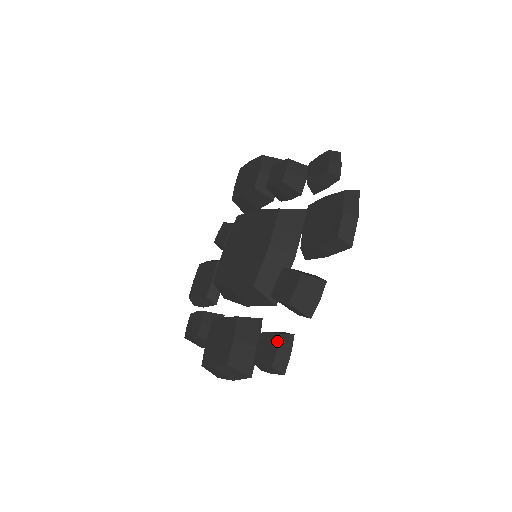
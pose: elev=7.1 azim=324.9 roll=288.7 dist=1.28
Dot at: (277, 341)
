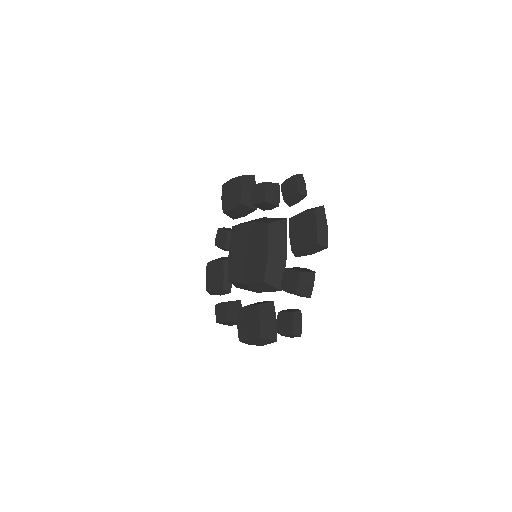
Dot at: (292, 317)
